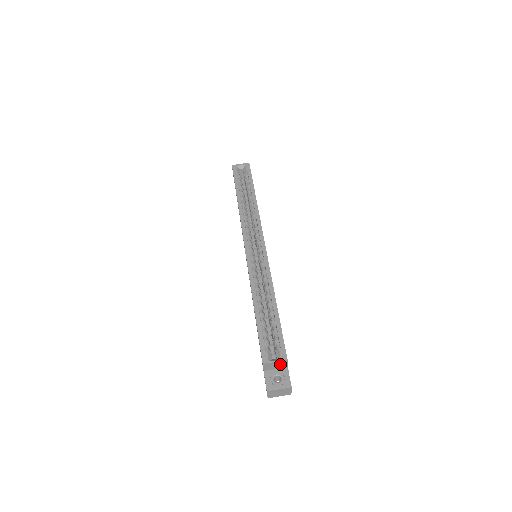
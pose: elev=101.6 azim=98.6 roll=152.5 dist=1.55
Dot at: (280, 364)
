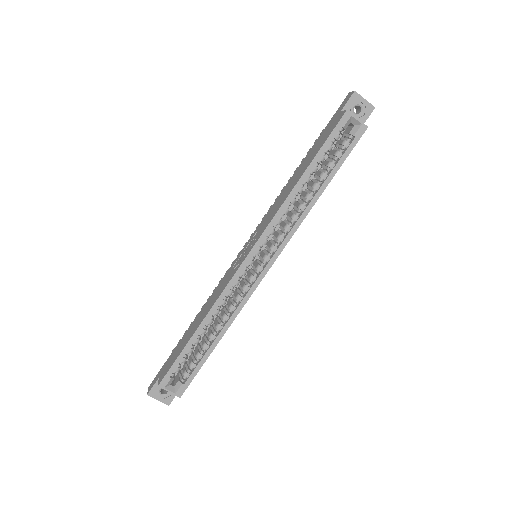
Dot at: (174, 390)
